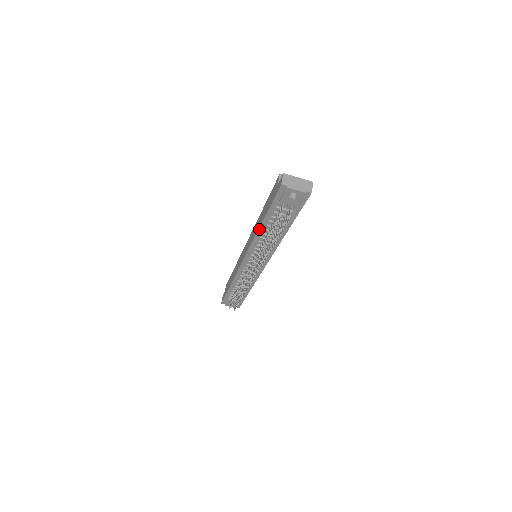
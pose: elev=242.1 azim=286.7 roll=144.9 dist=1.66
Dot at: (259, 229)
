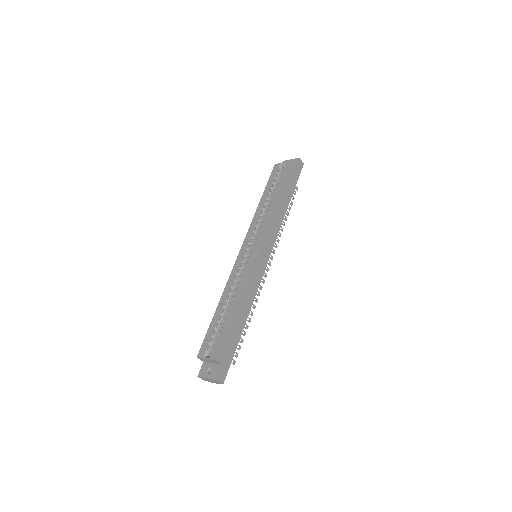
Dot at: occluded
